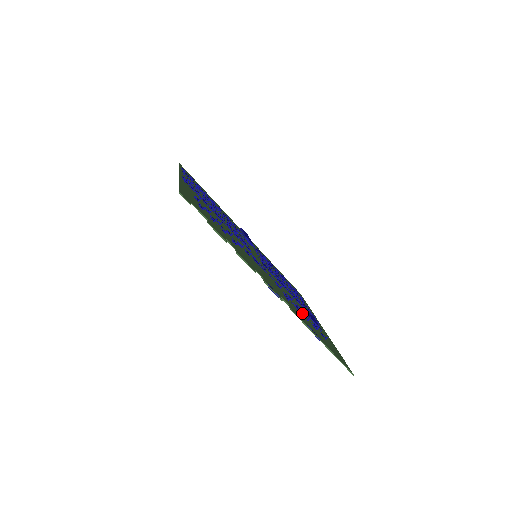
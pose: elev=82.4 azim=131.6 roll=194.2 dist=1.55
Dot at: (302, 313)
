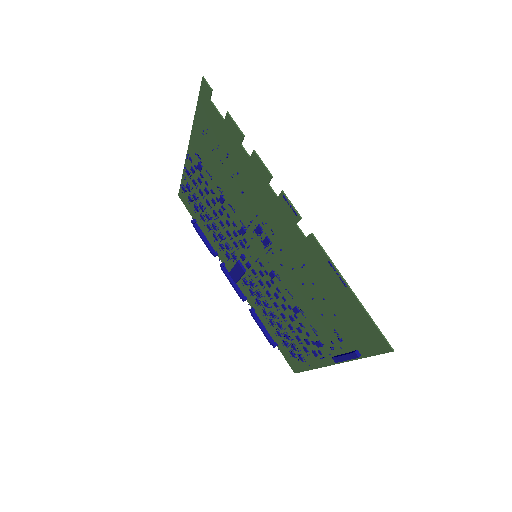
Dot at: (316, 288)
